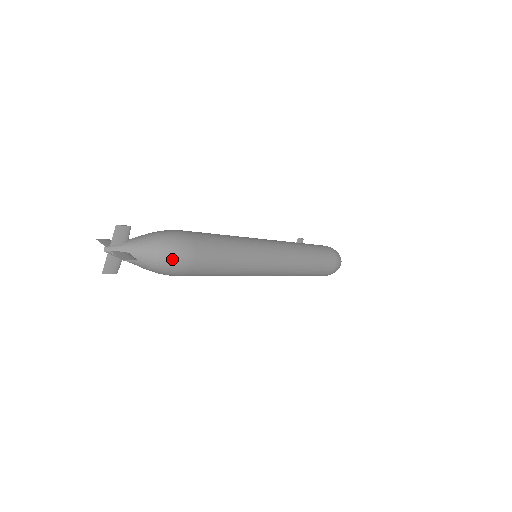
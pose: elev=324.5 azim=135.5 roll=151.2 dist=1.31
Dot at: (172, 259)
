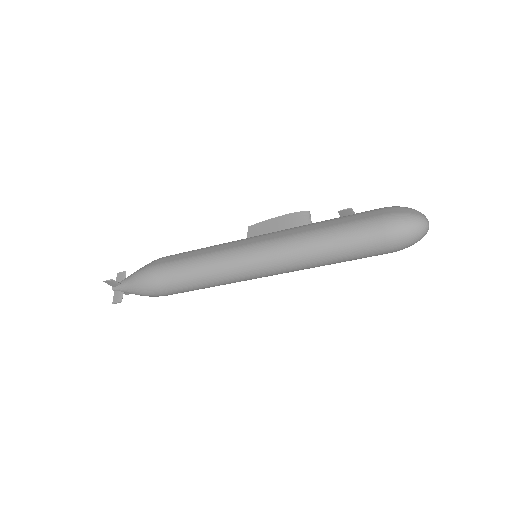
Dot at: (146, 295)
